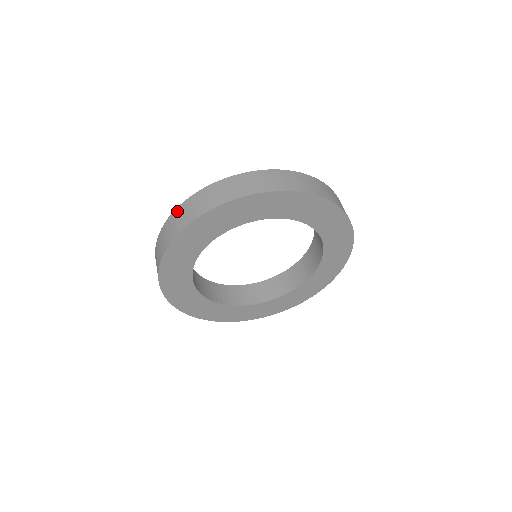
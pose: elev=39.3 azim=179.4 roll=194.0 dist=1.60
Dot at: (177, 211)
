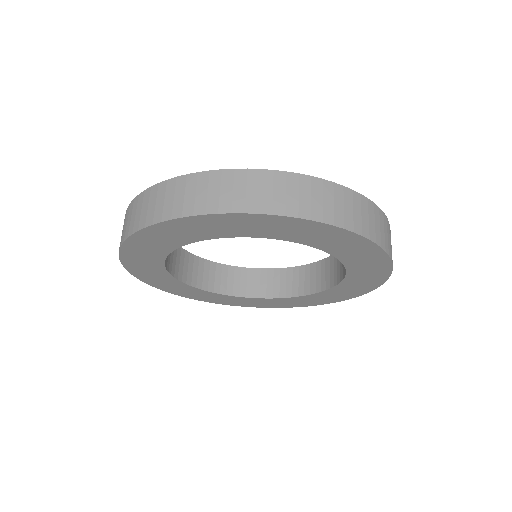
Dot at: (268, 175)
